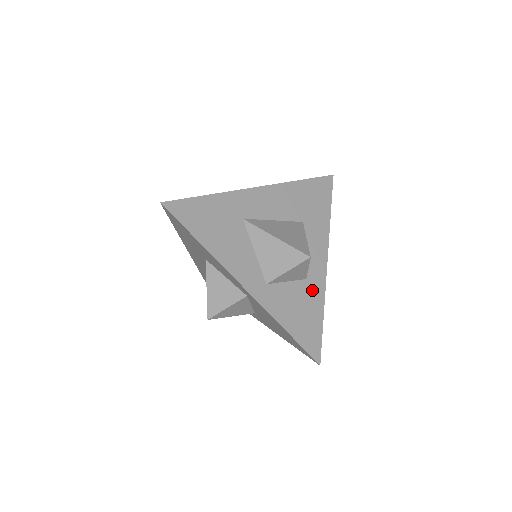
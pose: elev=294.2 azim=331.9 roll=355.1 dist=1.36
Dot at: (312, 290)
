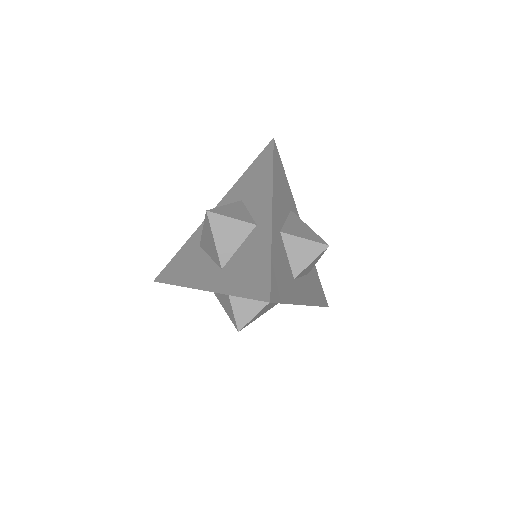
Dot at: (293, 287)
